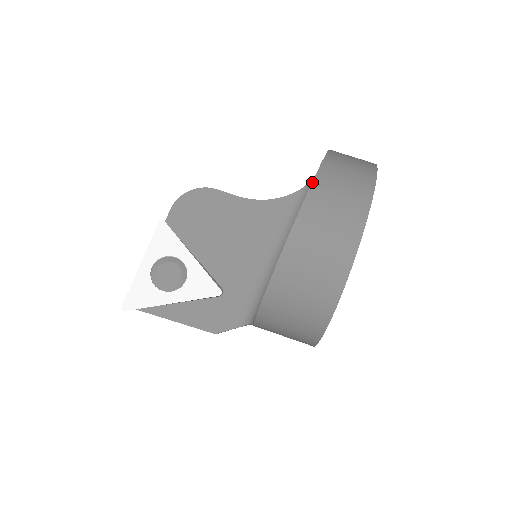
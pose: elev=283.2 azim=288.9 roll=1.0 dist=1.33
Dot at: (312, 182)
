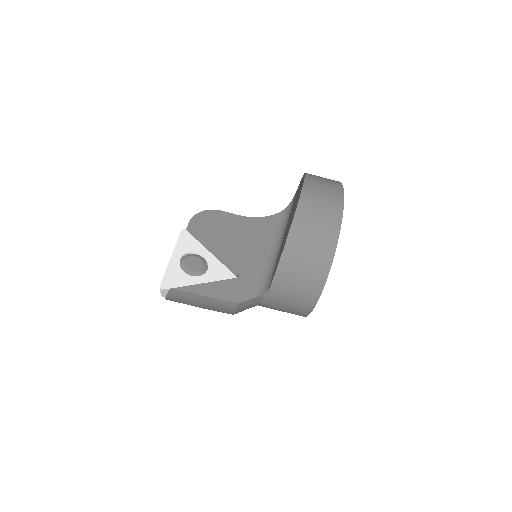
Dot at: (304, 180)
